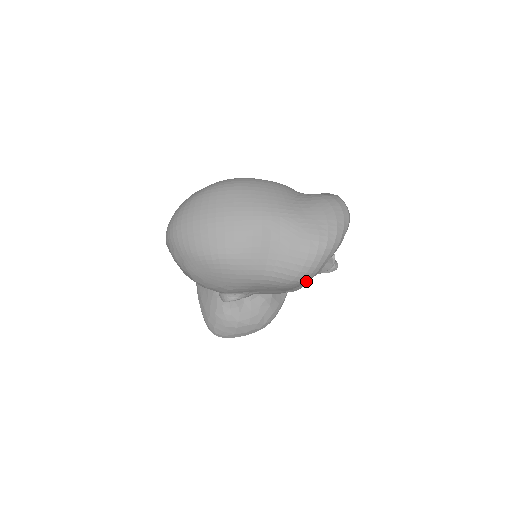
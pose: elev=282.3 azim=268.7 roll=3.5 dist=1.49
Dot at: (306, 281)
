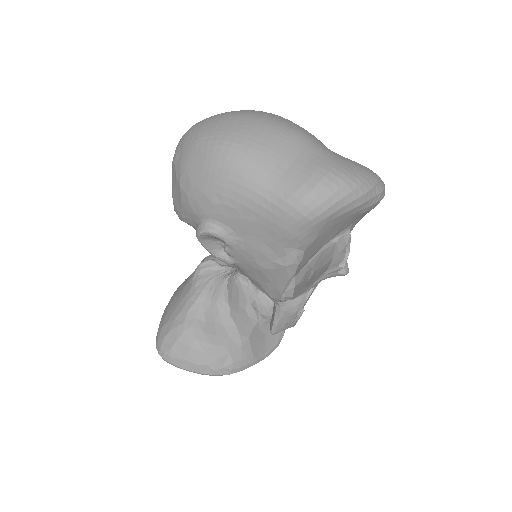
Dot at: (307, 221)
